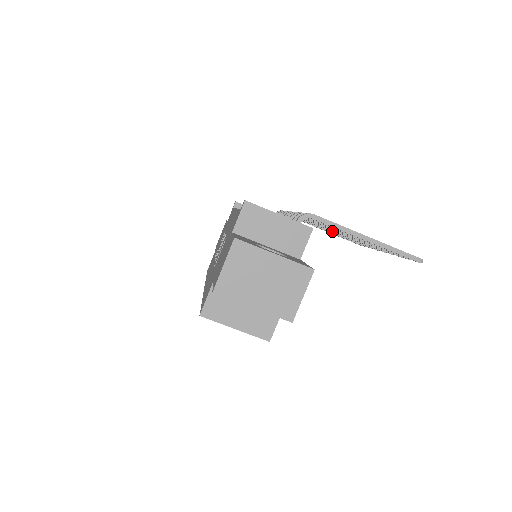
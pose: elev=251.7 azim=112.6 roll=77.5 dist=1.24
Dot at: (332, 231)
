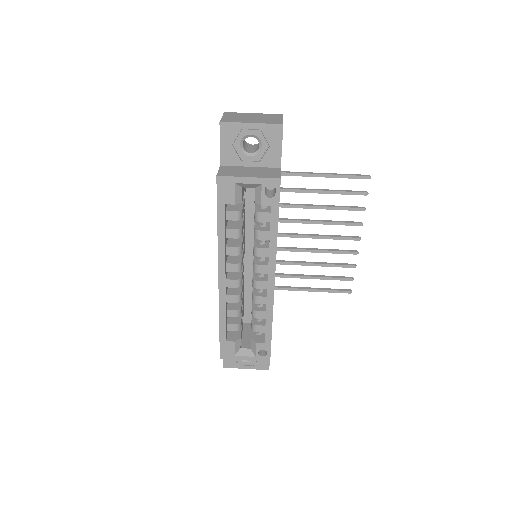
Dot at: (312, 250)
